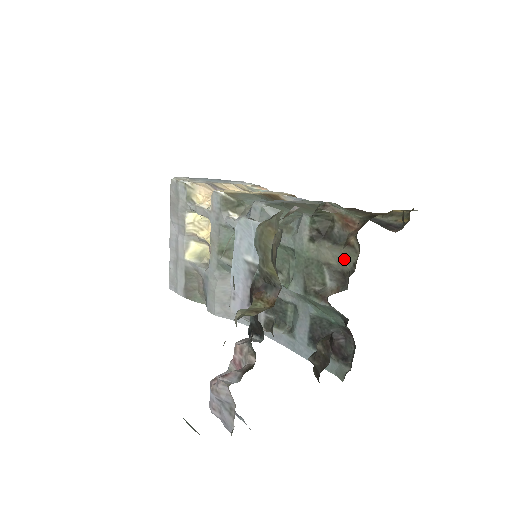
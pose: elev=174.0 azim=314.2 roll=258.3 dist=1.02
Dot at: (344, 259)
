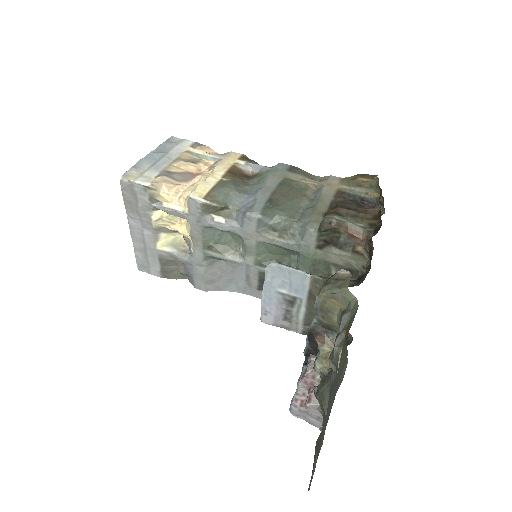
Dot at: (353, 263)
